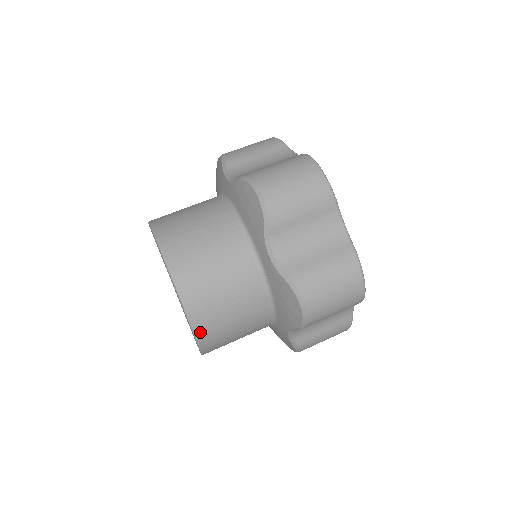
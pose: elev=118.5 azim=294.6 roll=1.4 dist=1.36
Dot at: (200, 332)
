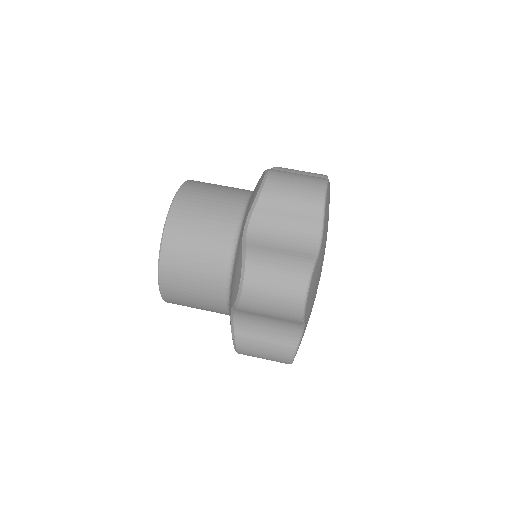
Dot at: (164, 263)
